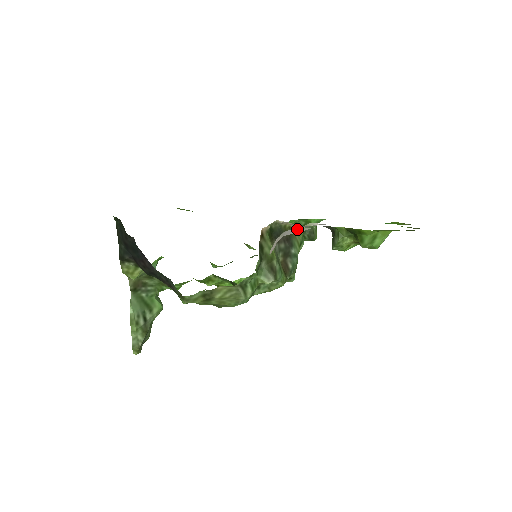
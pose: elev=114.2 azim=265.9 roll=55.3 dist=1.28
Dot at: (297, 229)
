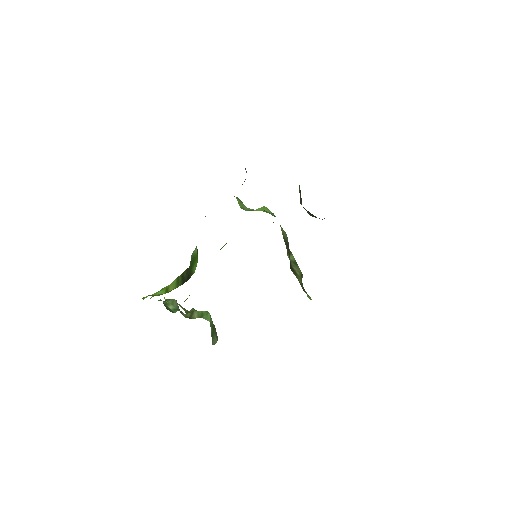
Dot at: occluded
